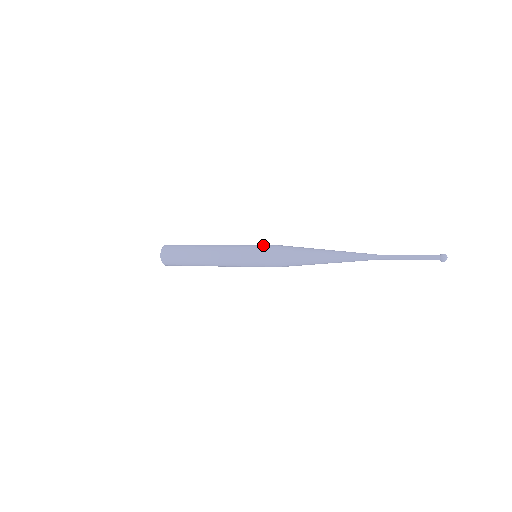
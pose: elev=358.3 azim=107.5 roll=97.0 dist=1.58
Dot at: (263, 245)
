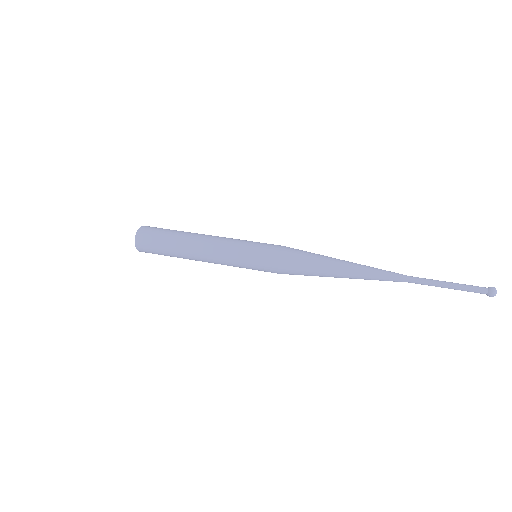
Dot at: (267, 244)
